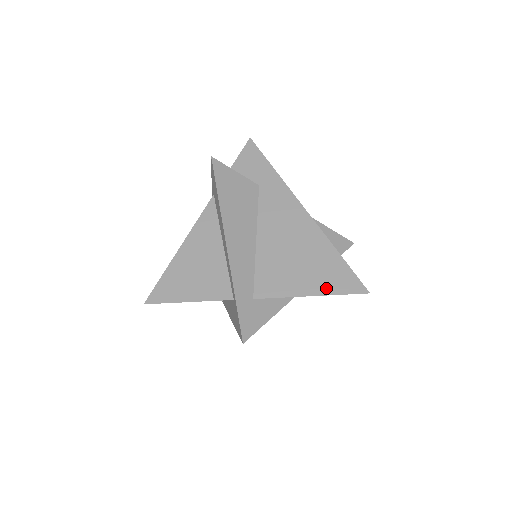
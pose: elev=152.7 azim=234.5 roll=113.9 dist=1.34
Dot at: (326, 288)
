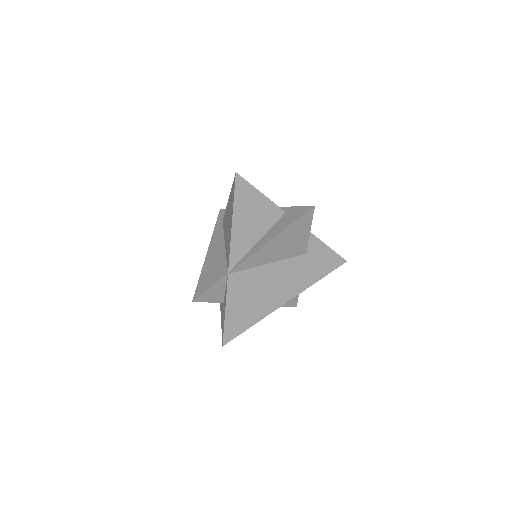
Dot at: occluded
